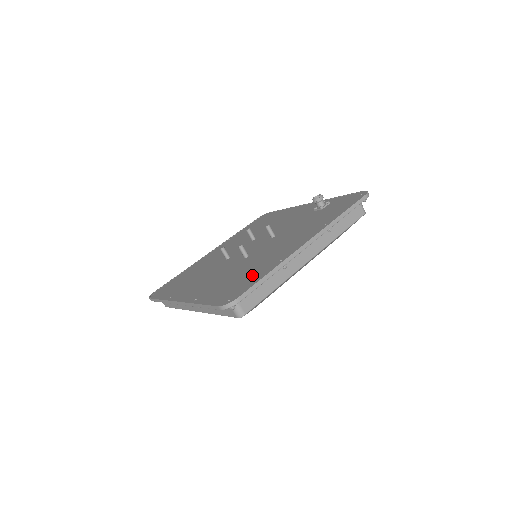
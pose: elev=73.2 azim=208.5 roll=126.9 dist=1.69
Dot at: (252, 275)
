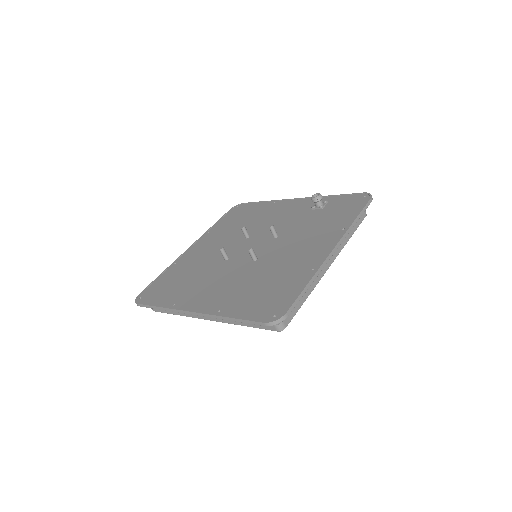
Dot at: (284, 285)
